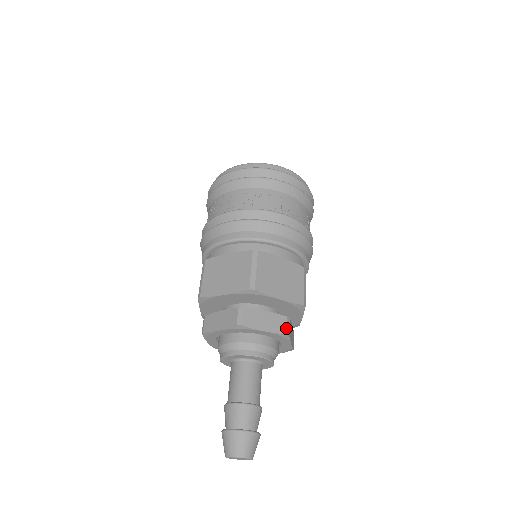
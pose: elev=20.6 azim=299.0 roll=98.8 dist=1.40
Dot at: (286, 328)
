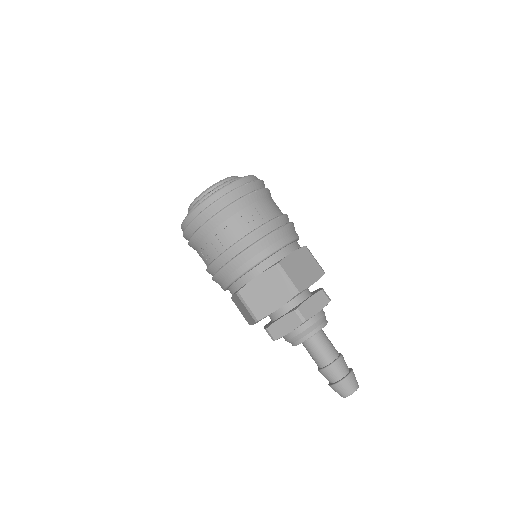
Dot at: (300, 319)
